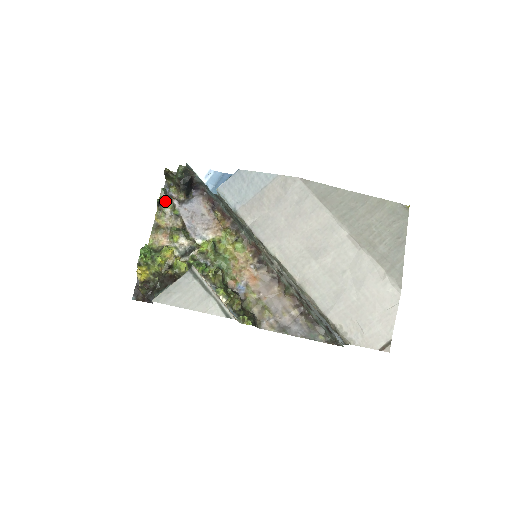
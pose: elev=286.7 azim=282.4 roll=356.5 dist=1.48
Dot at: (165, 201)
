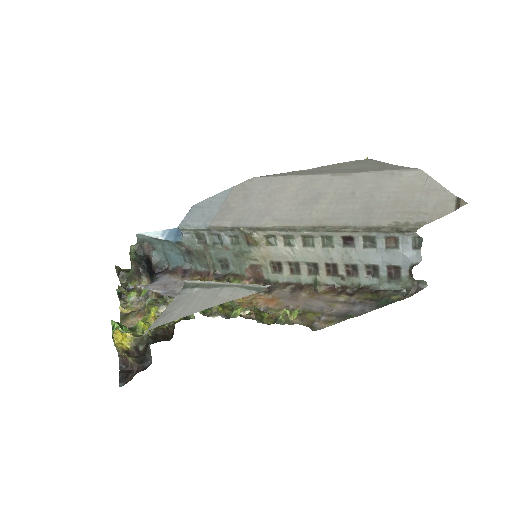
Dot at: (127, 292)
